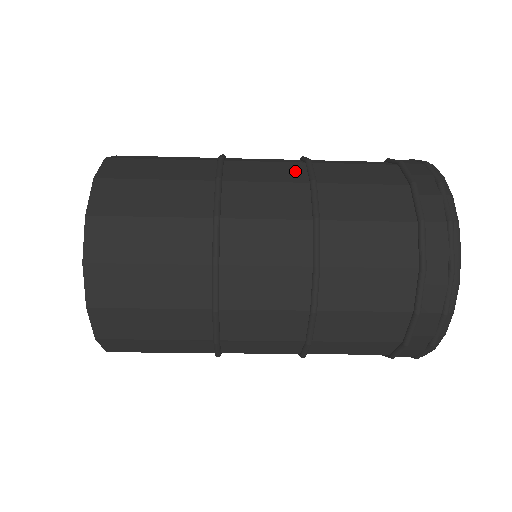
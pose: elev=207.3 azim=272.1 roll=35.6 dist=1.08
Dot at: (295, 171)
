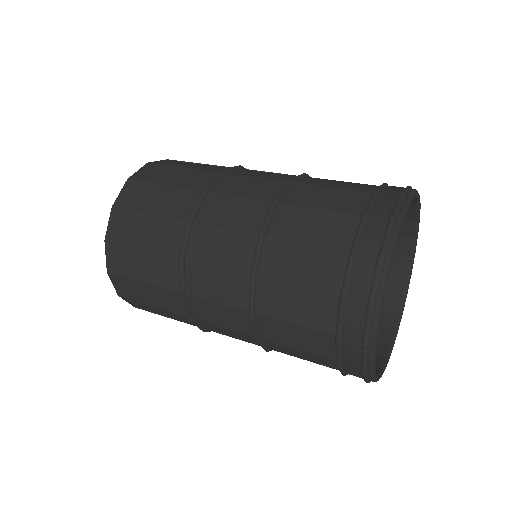
Dot at: (257, 215)
